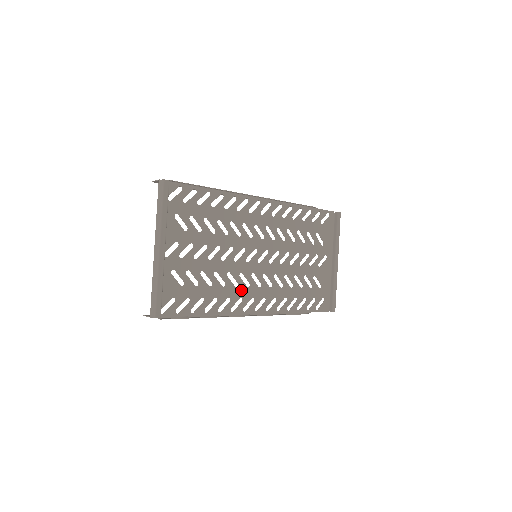
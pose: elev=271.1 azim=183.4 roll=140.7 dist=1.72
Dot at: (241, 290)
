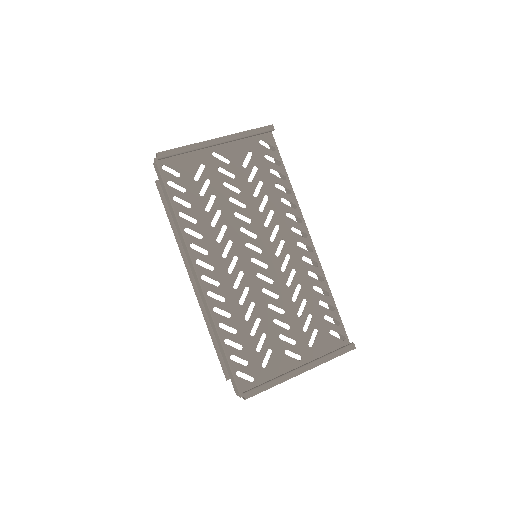
Dot at: (216, 249)
